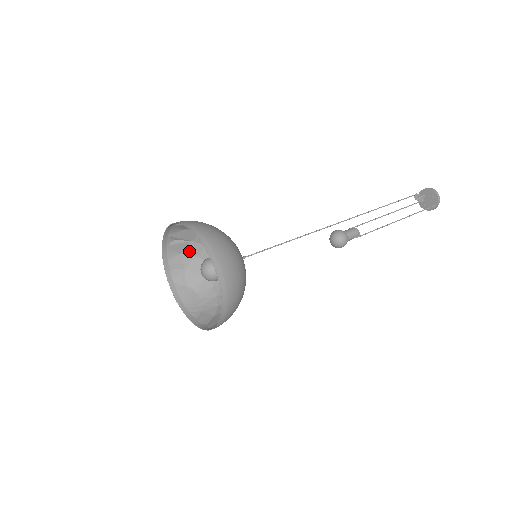
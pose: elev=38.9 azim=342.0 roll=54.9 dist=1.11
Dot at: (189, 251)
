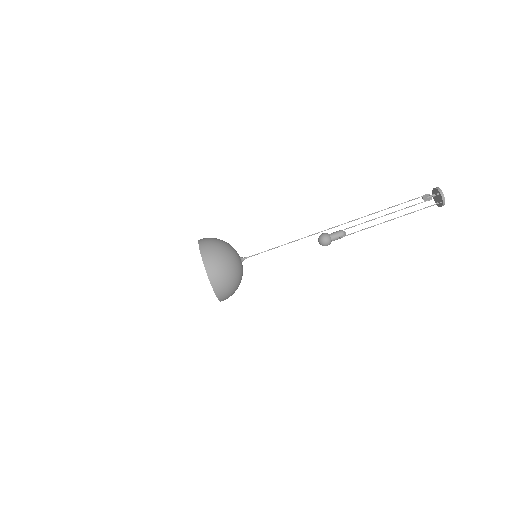
Dot at: occluded
